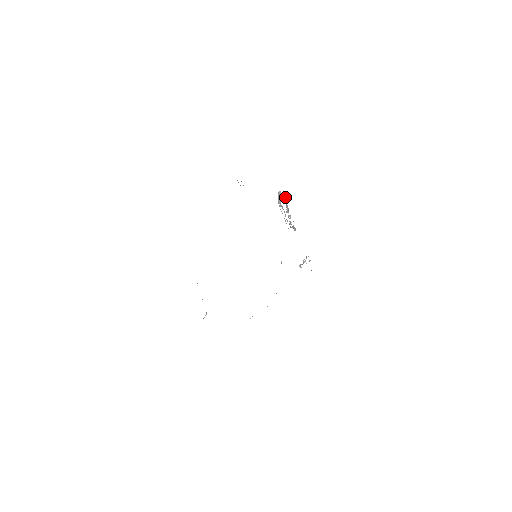
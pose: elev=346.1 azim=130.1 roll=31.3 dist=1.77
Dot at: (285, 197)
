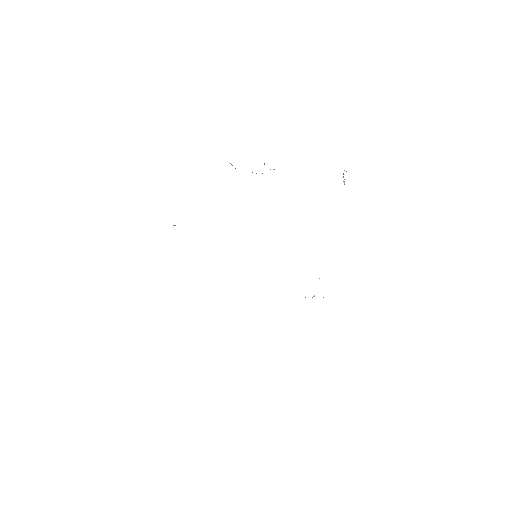
Dot at: occluded
